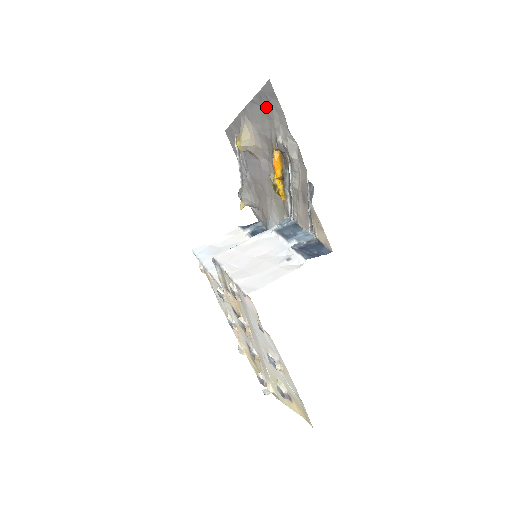
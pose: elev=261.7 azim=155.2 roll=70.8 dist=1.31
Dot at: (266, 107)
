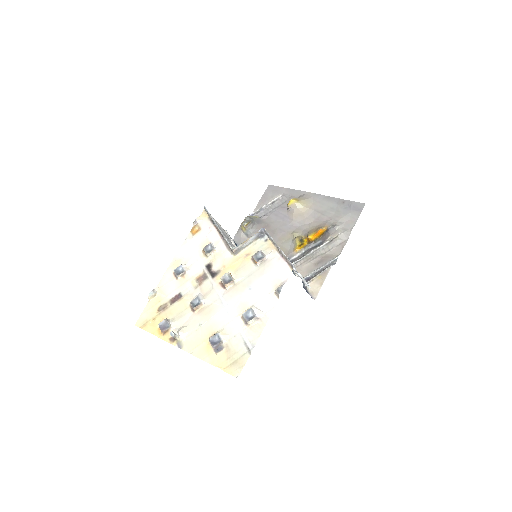
Dot at: (343, 209)
